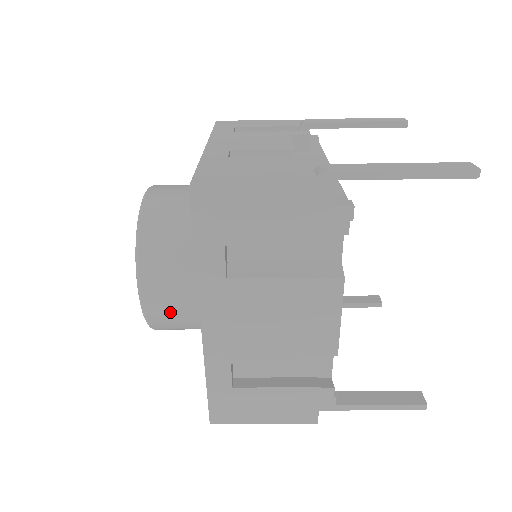
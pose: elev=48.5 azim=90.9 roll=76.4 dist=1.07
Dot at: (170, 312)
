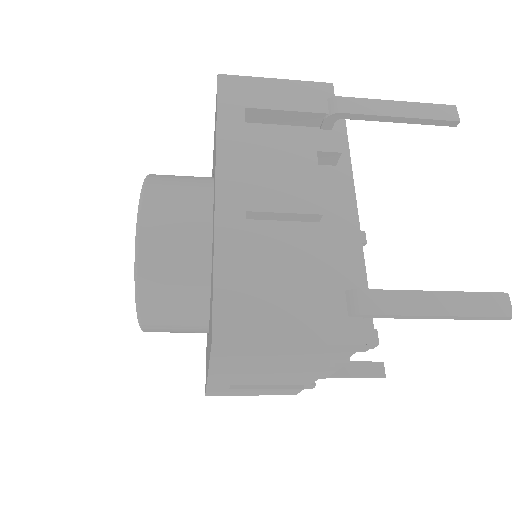
Dot at: (171, 332)
